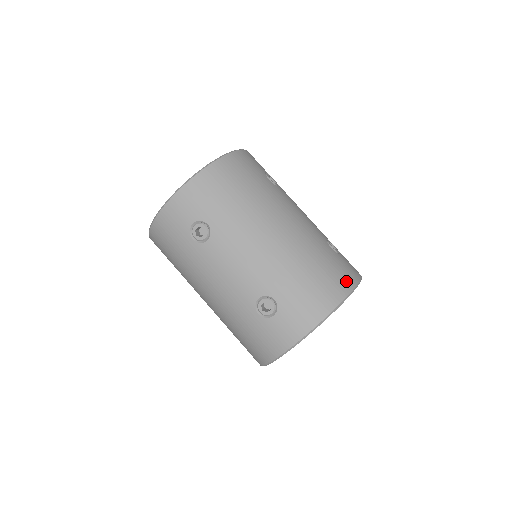
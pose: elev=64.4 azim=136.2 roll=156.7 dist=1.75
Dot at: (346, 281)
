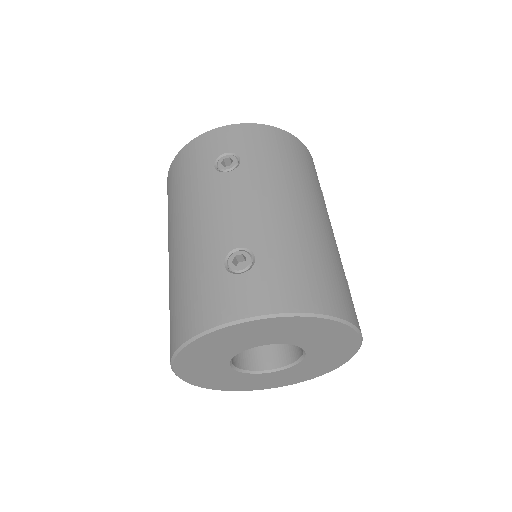
Dot at: (347, 309)
